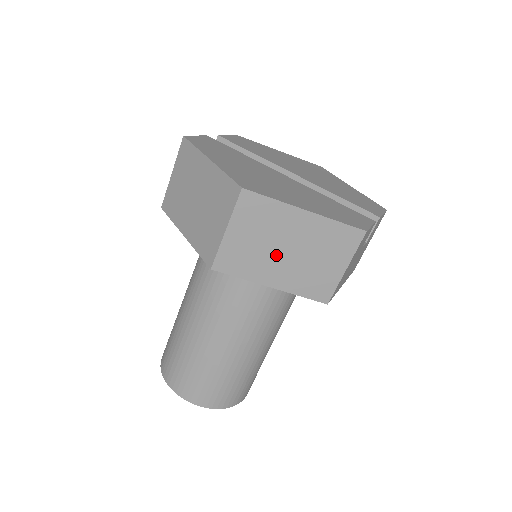
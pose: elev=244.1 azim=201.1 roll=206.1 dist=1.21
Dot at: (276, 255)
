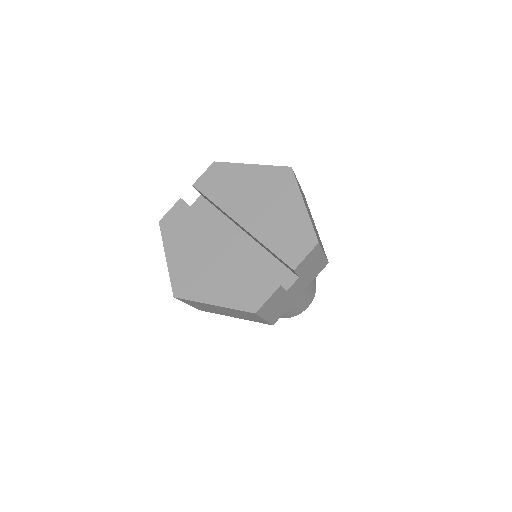
Dot at: (221, 312)
